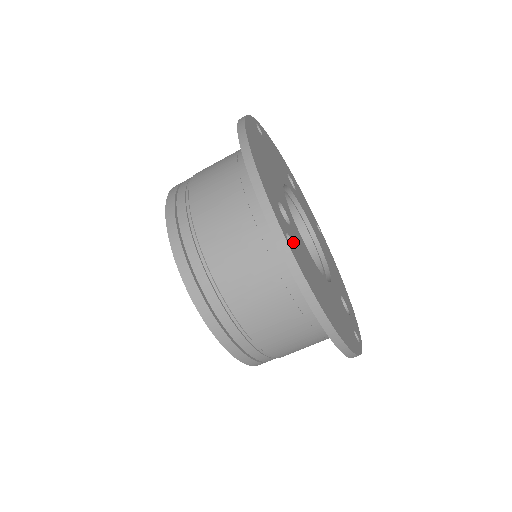
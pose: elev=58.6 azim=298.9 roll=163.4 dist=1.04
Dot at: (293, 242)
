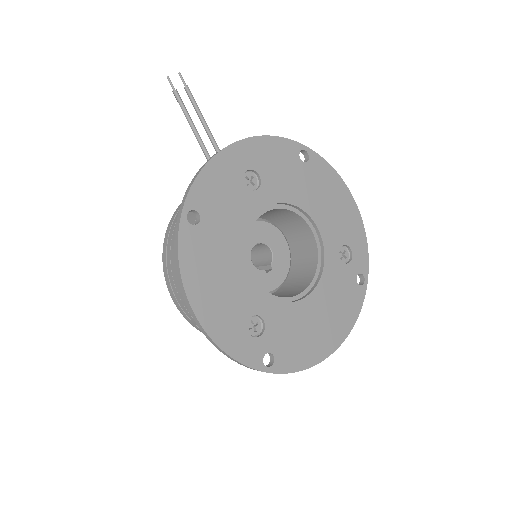
Dot at: (272, 350)
